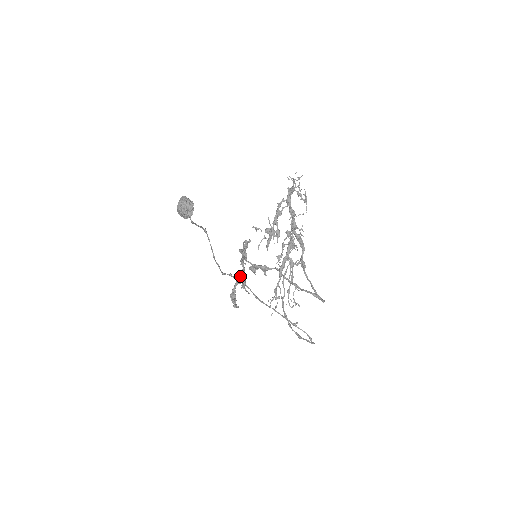
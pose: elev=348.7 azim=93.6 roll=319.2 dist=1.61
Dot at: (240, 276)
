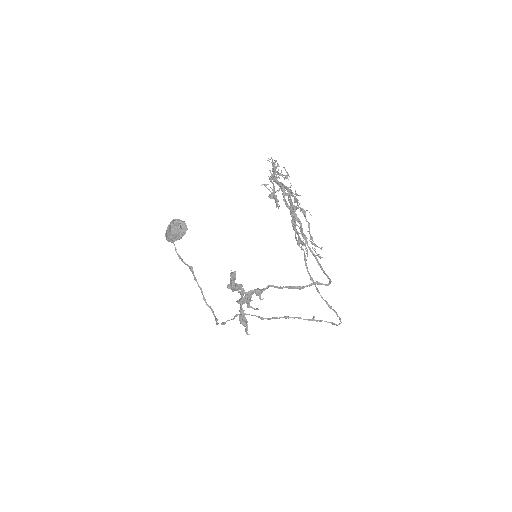
Dot at: (242, 296)
